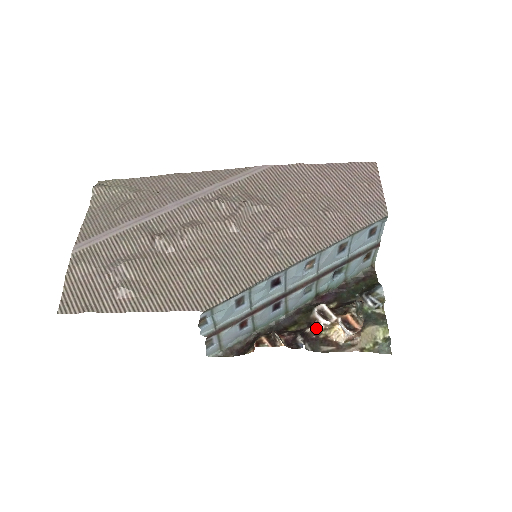
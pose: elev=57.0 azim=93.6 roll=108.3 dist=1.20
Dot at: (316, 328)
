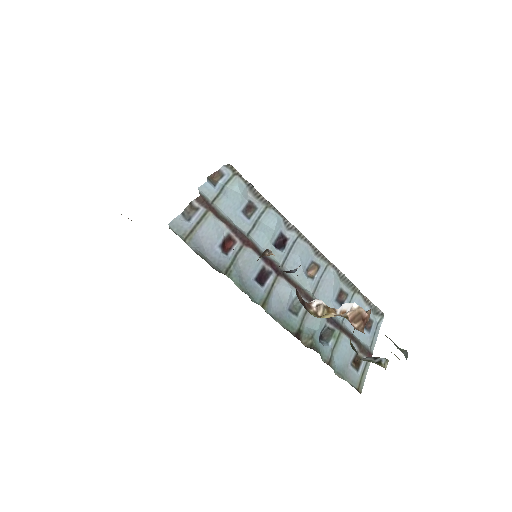
Dot at: (305, 305)
